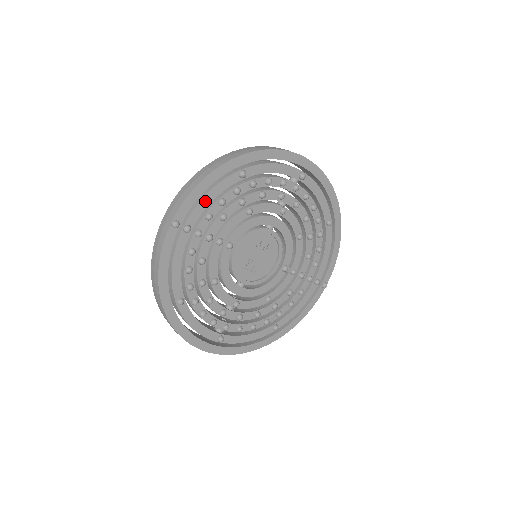
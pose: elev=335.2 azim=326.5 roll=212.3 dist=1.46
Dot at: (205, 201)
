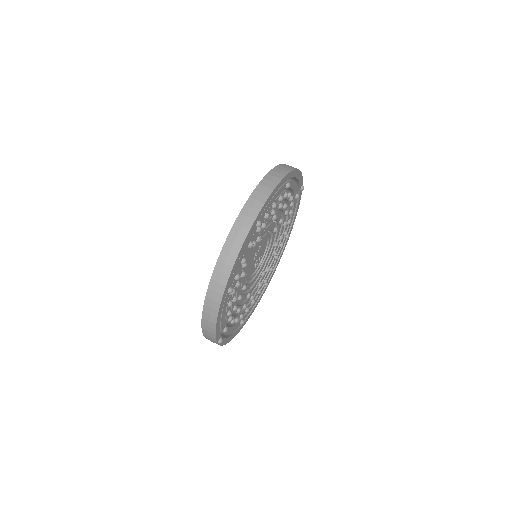
Dot at: (223, 319)
